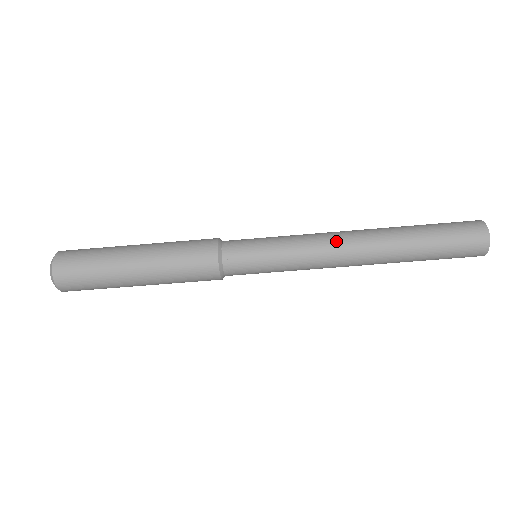
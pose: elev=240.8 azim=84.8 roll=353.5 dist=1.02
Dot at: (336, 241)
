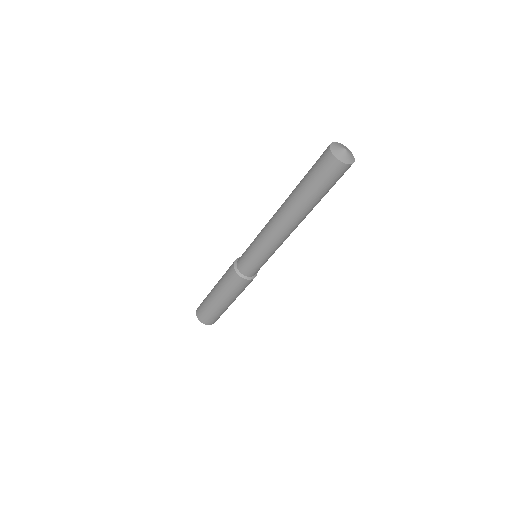
Dot at: (270, 220)
